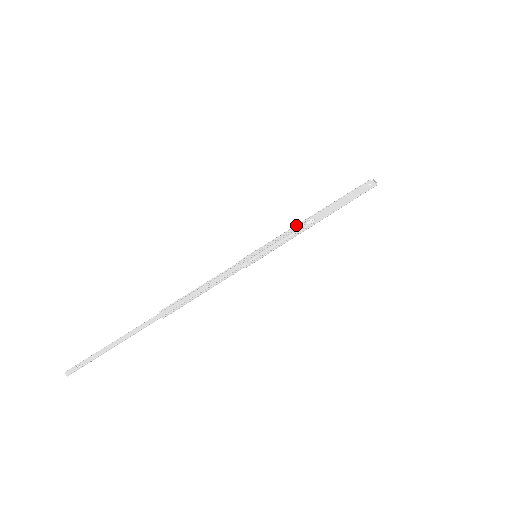
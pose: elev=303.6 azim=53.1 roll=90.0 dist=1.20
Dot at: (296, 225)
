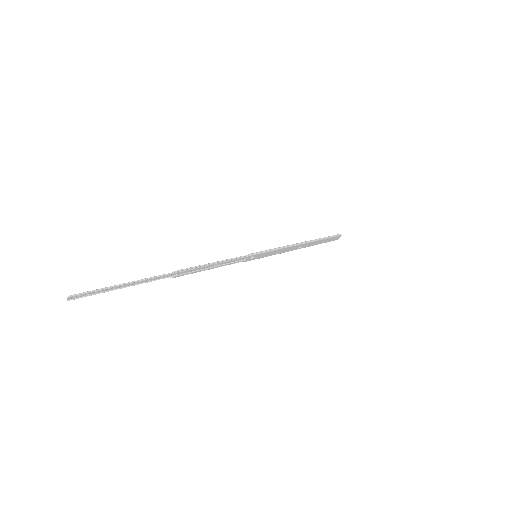
Dot at: (285, 251)
